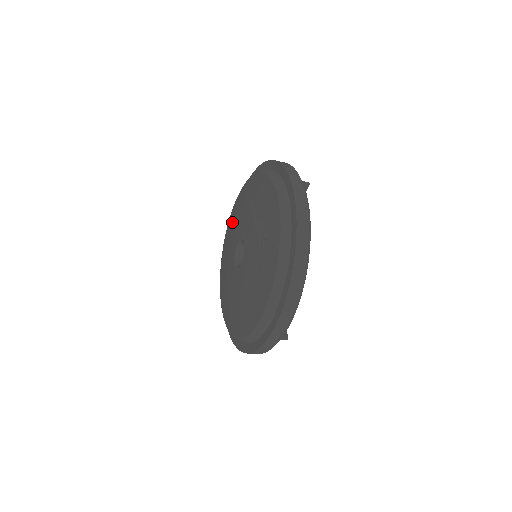
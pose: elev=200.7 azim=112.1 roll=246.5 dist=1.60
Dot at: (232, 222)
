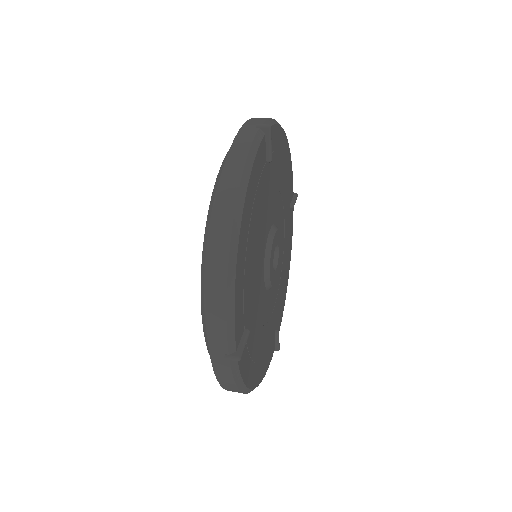
Dot at: occluded
